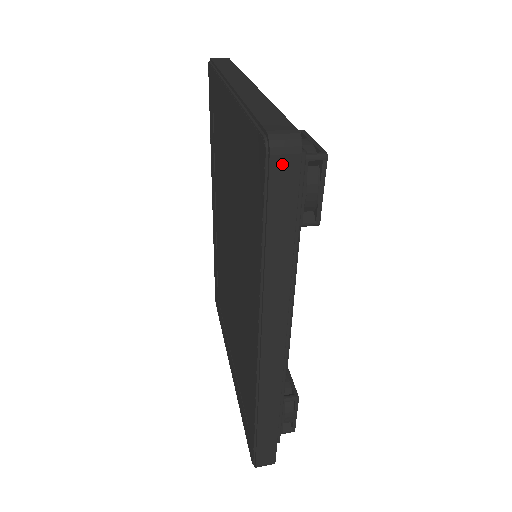
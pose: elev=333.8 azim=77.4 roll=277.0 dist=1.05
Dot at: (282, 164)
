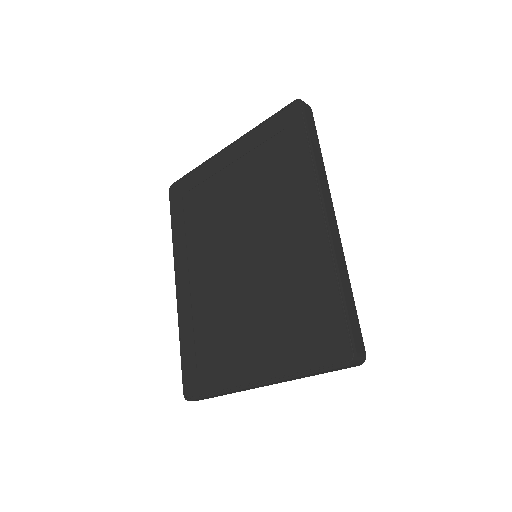
Dot at: (307, 109)
